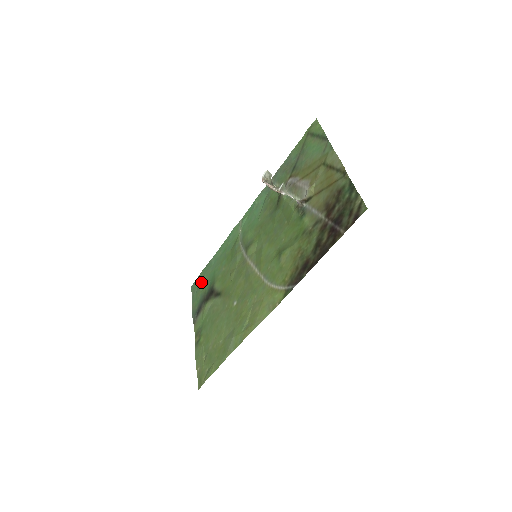
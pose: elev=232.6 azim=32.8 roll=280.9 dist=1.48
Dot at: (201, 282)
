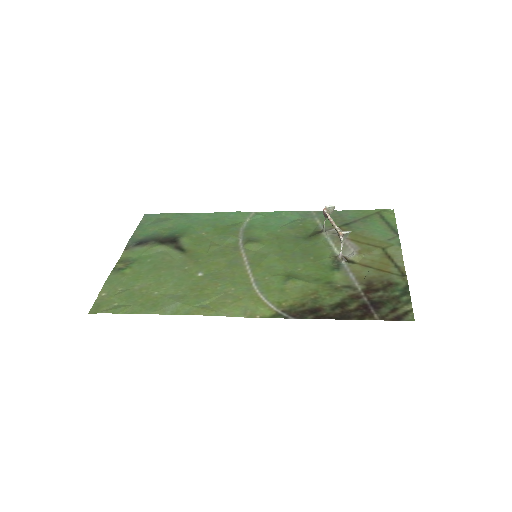
Dot at: (164, 221)
